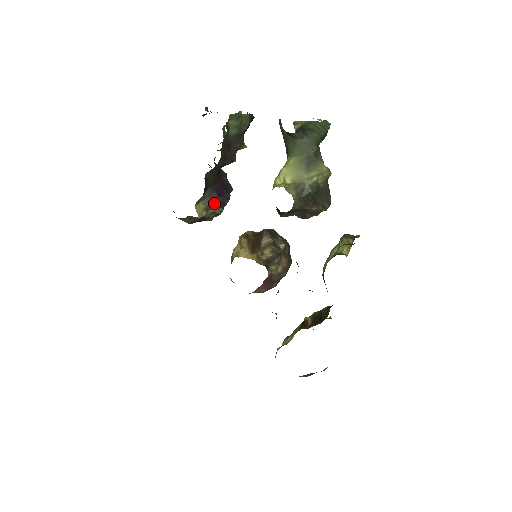
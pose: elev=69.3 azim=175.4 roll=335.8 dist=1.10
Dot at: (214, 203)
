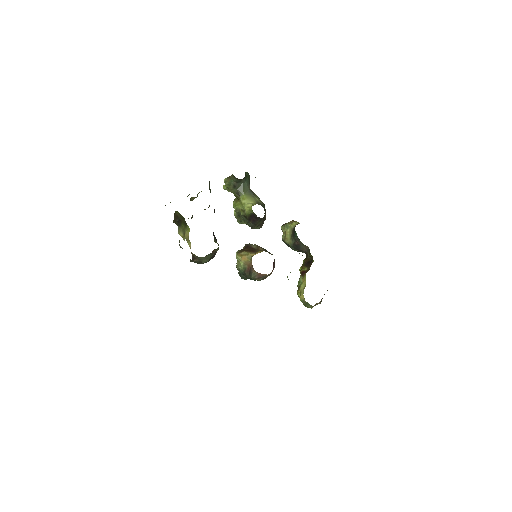
Dot at: (216, 241)
